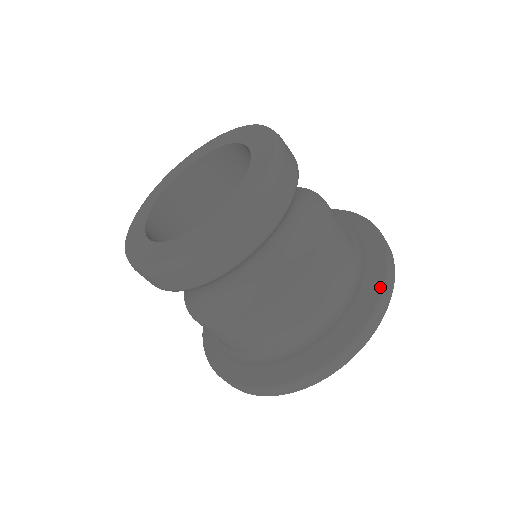
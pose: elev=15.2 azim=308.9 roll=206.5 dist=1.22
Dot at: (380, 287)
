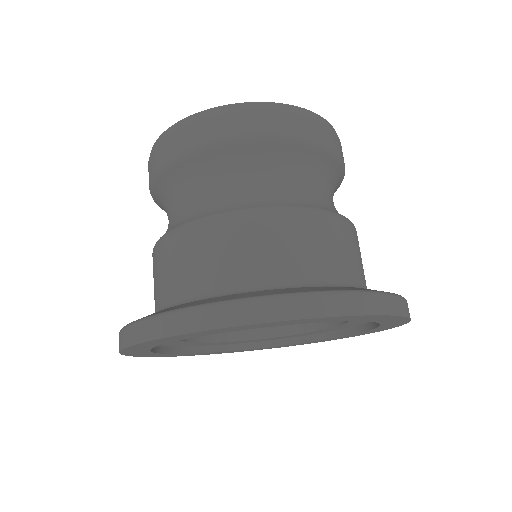
Dot at: (228, 299)
